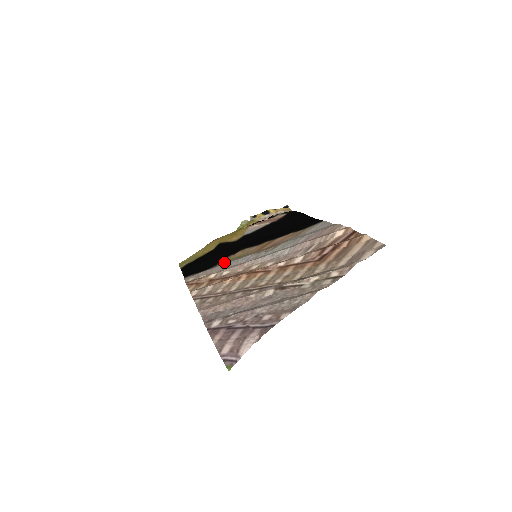
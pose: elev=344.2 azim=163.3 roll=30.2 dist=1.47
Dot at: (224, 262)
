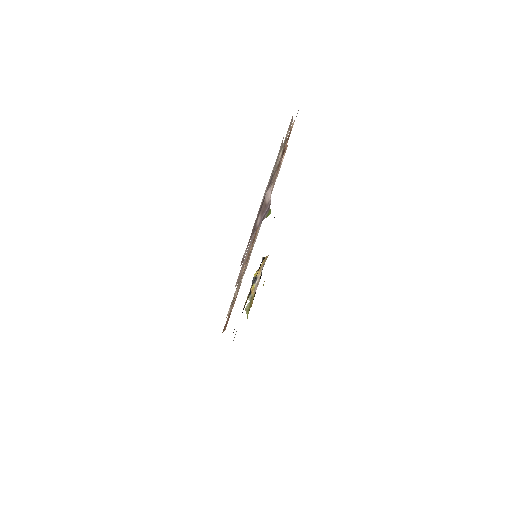
Dot at: occluded
